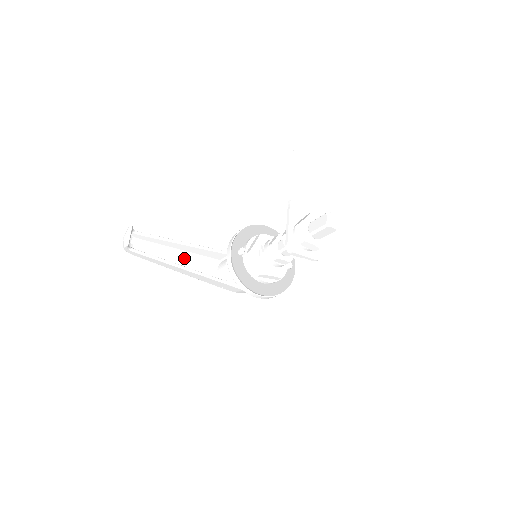
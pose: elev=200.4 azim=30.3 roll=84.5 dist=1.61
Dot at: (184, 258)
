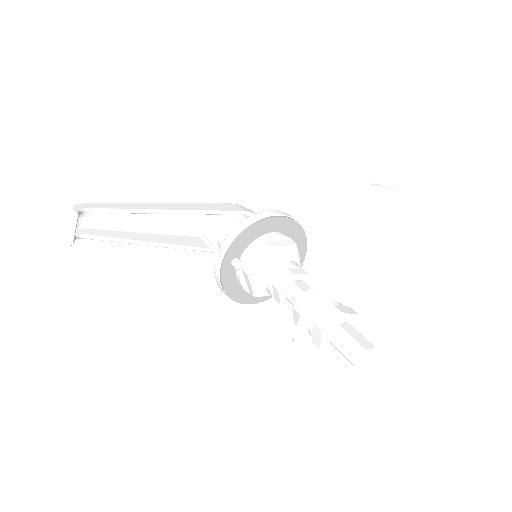
Dot at: (158, 215)
